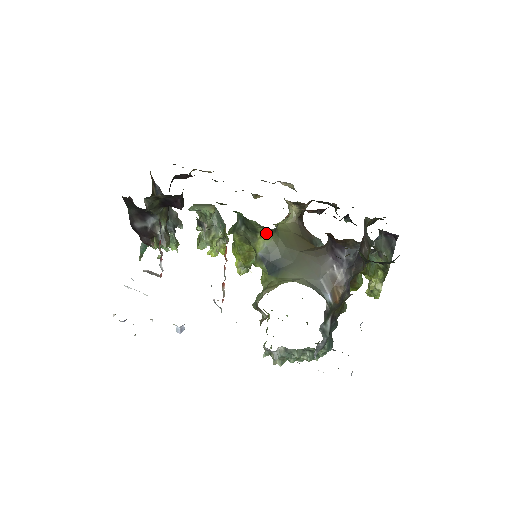
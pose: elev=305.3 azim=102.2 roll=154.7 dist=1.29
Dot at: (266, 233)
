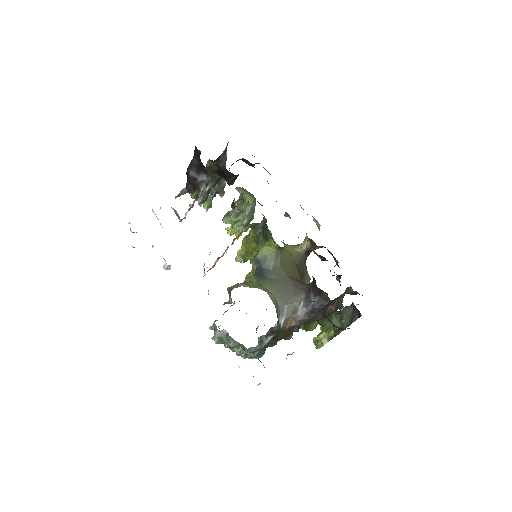
Dot at: (273, 245)
